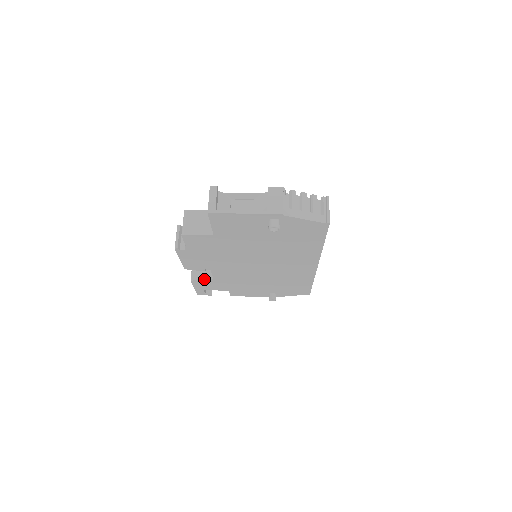
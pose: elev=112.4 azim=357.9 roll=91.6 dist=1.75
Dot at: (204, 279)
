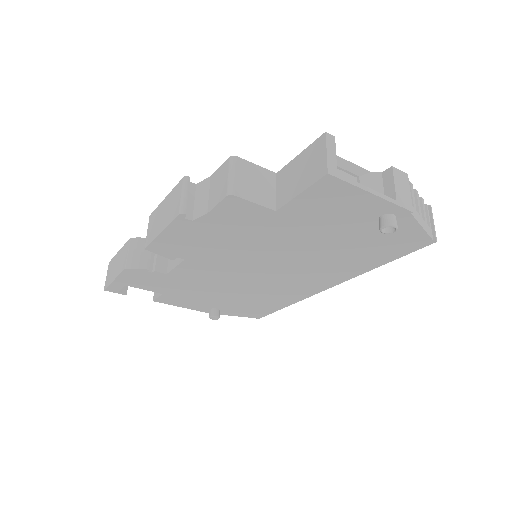
Dot at: (150, 270)
